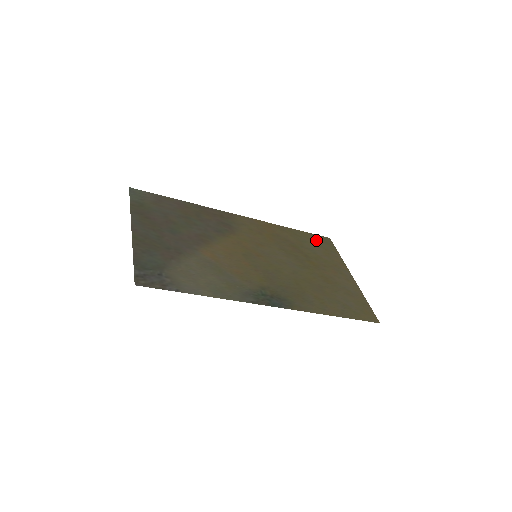
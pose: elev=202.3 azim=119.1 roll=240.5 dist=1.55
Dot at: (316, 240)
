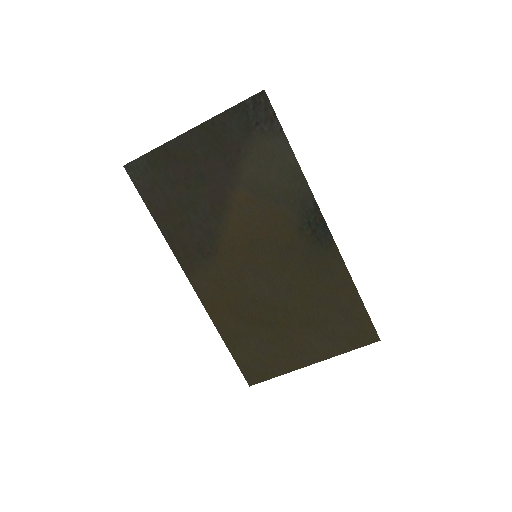
Dot at: (249, 361)
